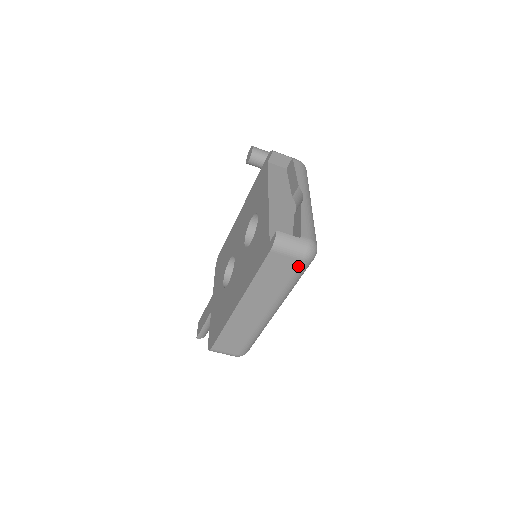
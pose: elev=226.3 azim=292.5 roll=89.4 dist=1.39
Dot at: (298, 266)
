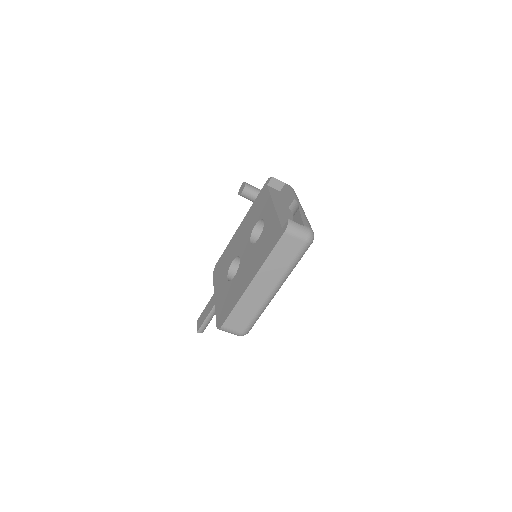
Dot at: (301, 247)
